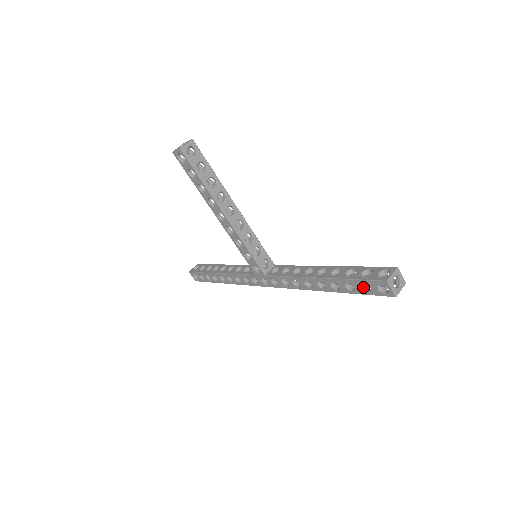
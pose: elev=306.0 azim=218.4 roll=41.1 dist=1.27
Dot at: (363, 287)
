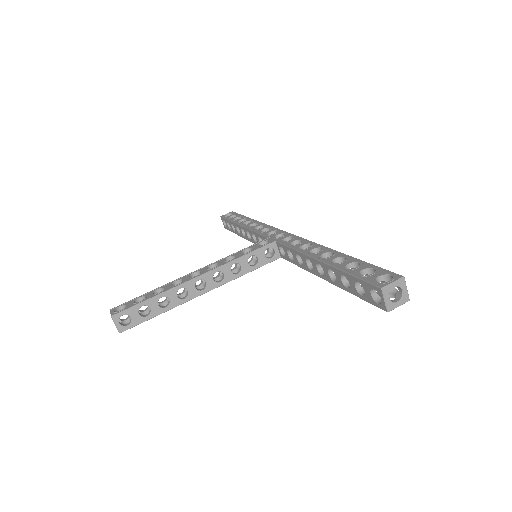
Dot at: occluded
